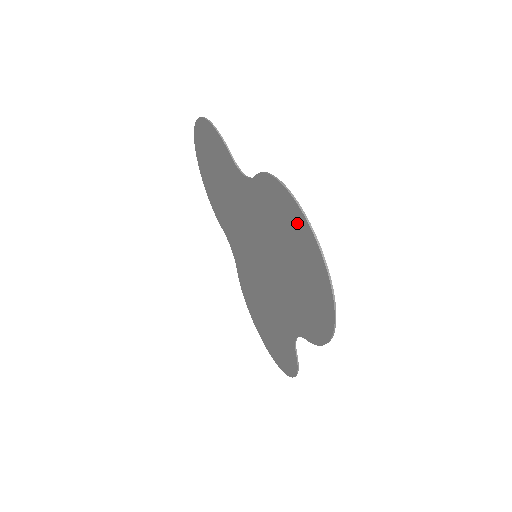
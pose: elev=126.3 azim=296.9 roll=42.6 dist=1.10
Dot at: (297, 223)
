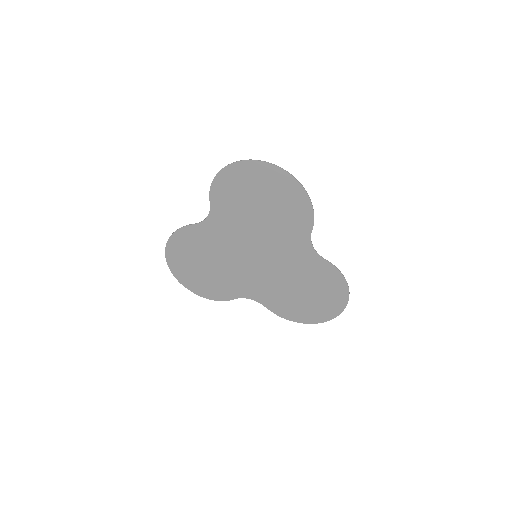
Dot at: (239, 173)
